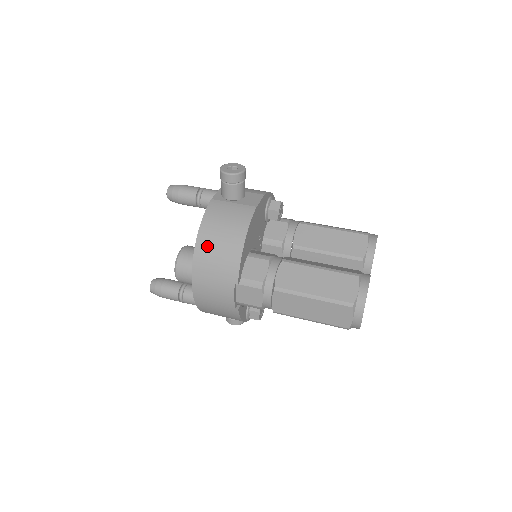
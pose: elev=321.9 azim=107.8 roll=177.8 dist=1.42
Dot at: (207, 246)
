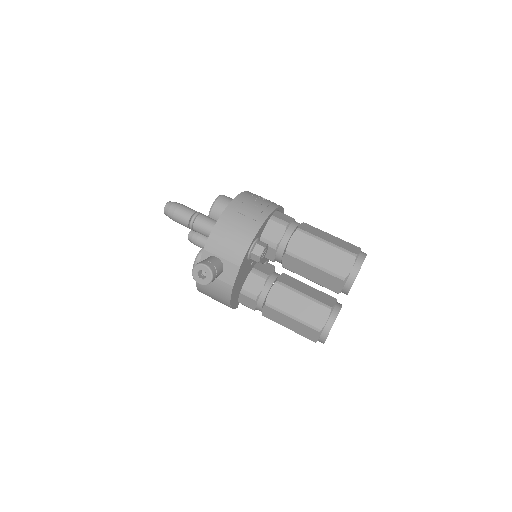
Dot at: (207, 295)
